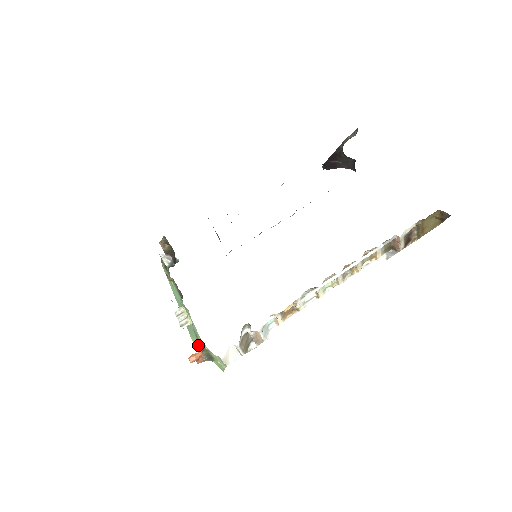
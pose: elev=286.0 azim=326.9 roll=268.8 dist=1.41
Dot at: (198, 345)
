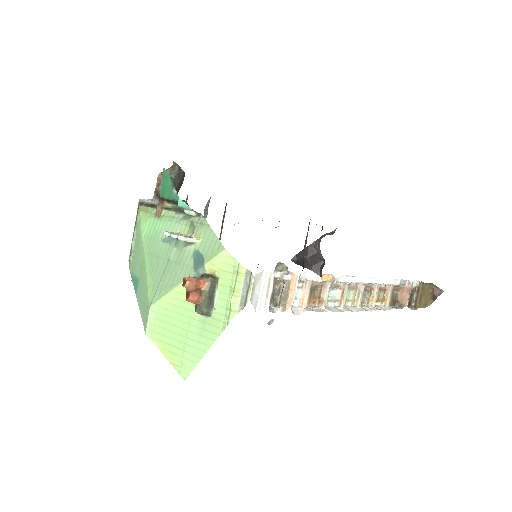
Dot at: (160, 318)
